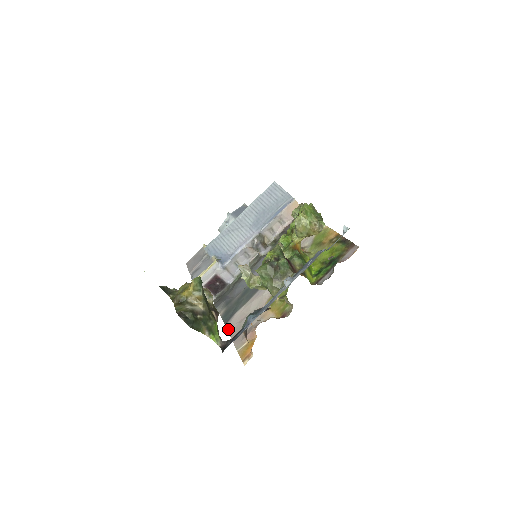
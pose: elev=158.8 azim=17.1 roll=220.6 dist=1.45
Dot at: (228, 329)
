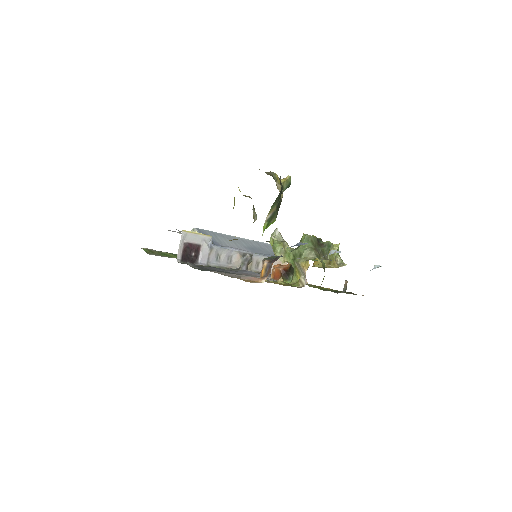
Dot at: (212, 271)
